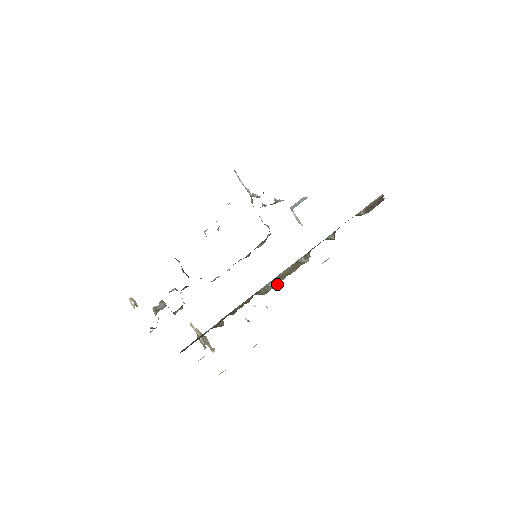
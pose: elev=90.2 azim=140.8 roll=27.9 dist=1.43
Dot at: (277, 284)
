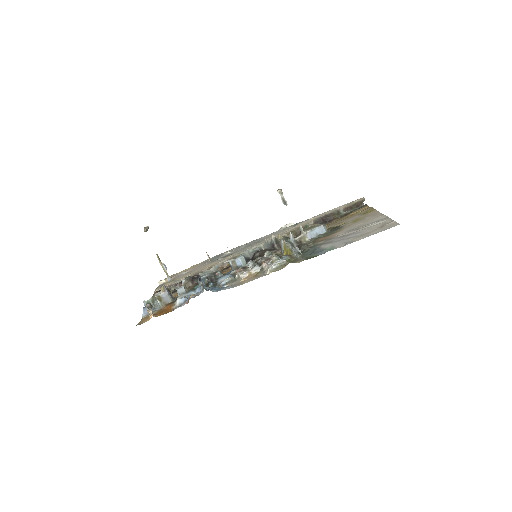
Dot at: occluded
